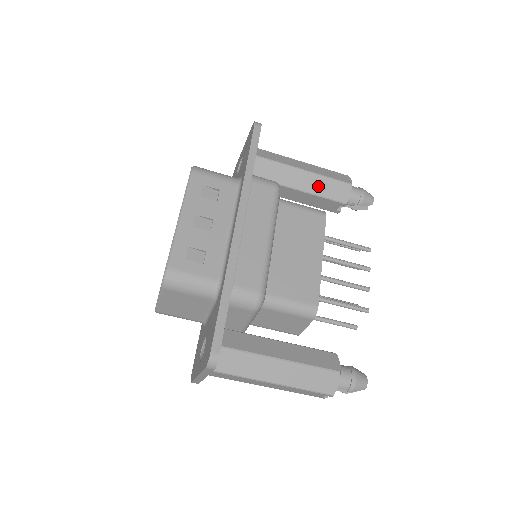
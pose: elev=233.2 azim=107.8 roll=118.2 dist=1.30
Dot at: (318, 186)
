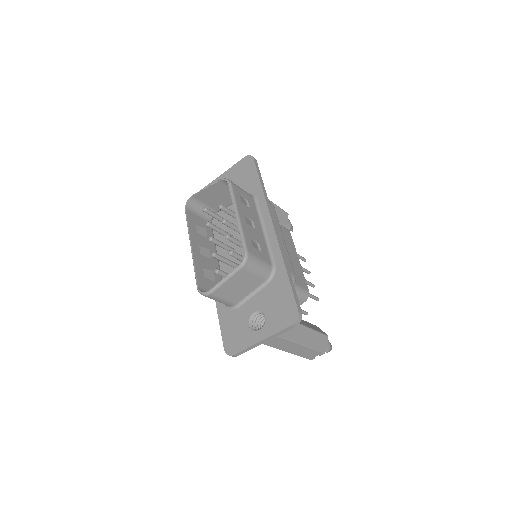
Dot at: occluded
